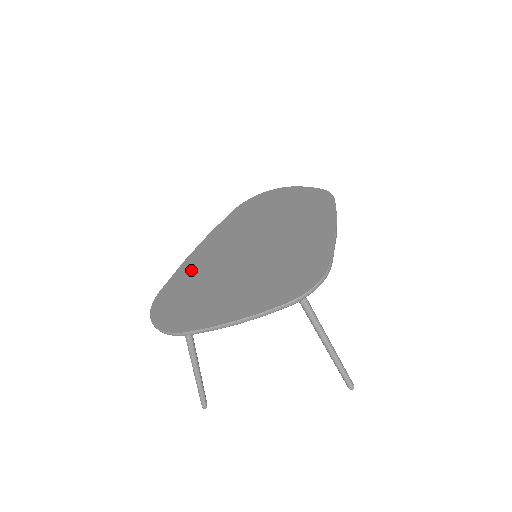
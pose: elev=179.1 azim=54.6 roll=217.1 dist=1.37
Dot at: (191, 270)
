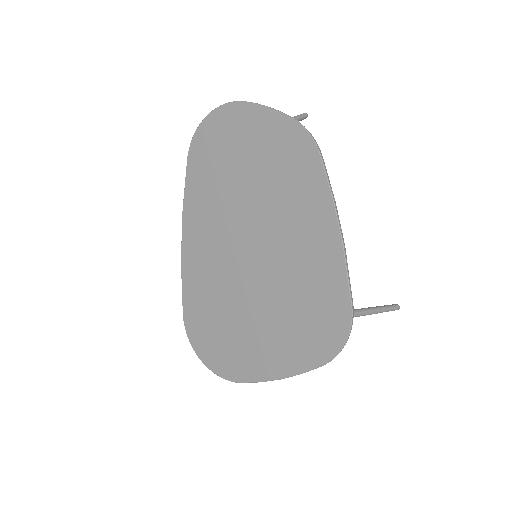
Dot at: (197, 285)
